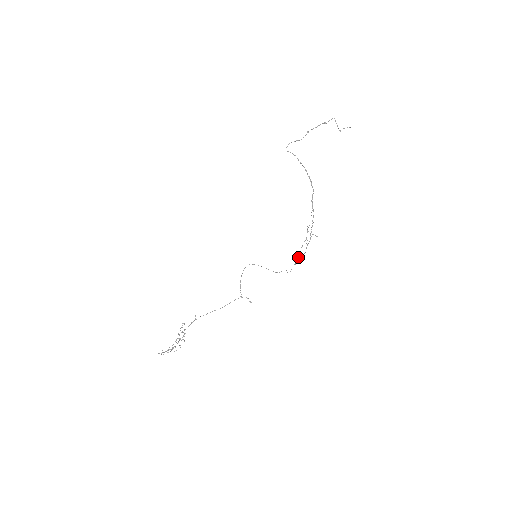
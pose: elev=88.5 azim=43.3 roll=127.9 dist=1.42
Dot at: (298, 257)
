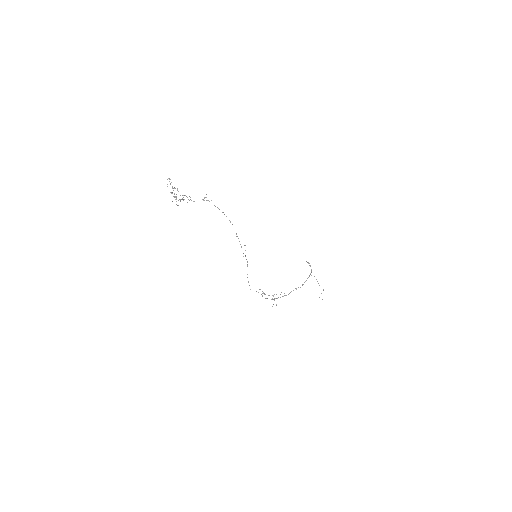
Dot at: (263, 293)
